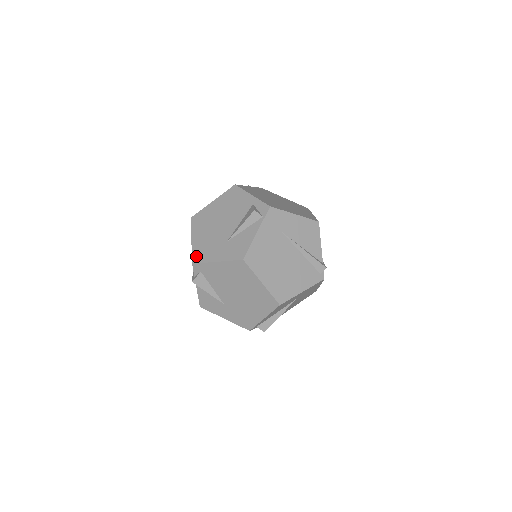
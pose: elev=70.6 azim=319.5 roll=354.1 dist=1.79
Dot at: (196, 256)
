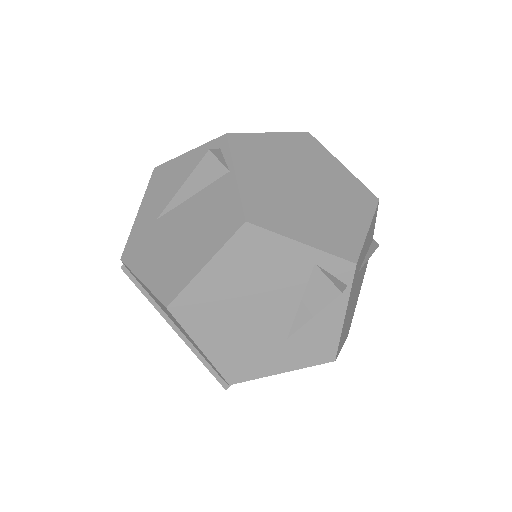
Dot at: (231, 373)
